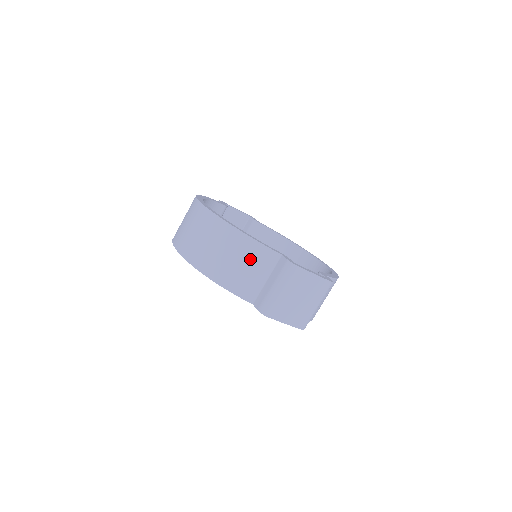
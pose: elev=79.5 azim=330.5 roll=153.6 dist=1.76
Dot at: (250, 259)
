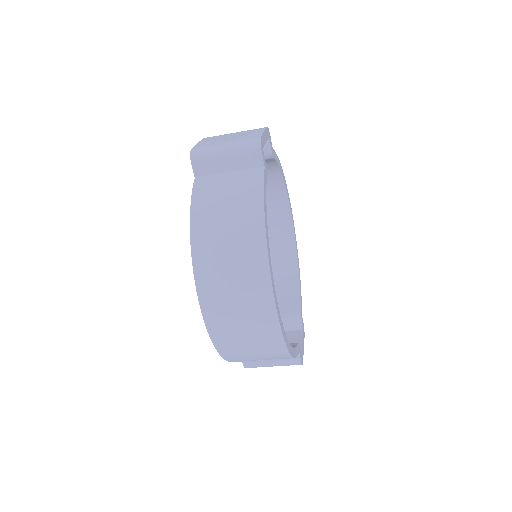
Dot at: occluded
